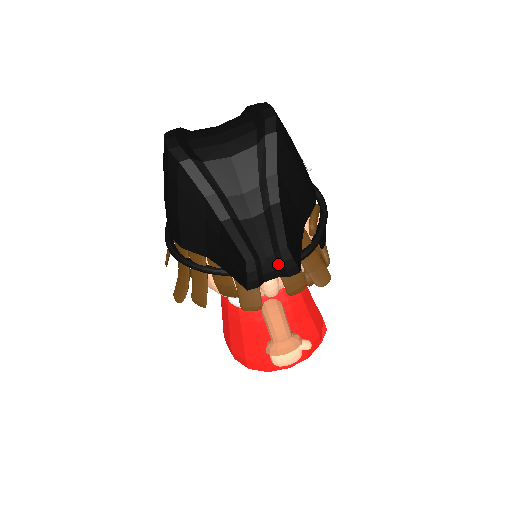
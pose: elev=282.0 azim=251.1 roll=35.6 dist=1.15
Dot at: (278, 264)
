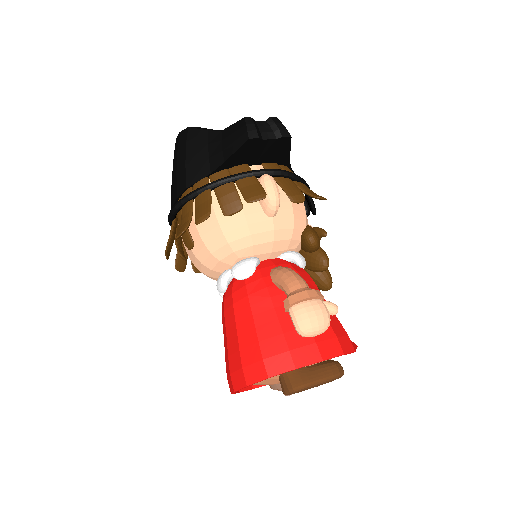
Dot at: (271, 128)
